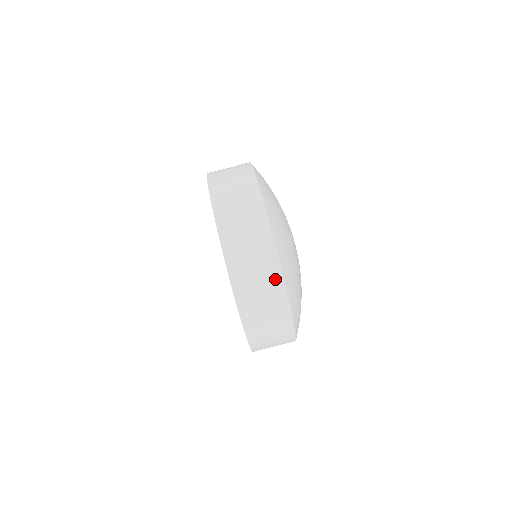
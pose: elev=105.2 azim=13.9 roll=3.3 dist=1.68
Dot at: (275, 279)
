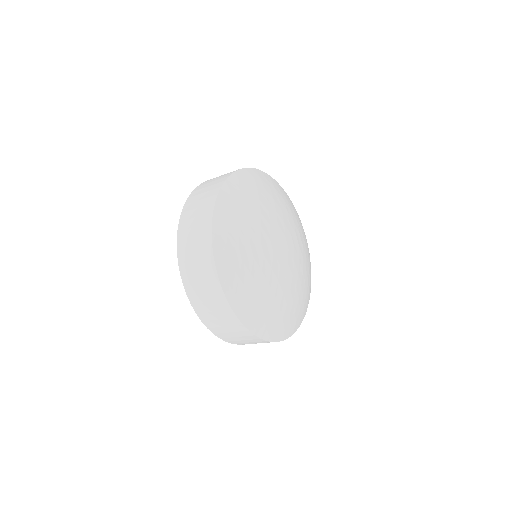
Dot at: (228, 313)
